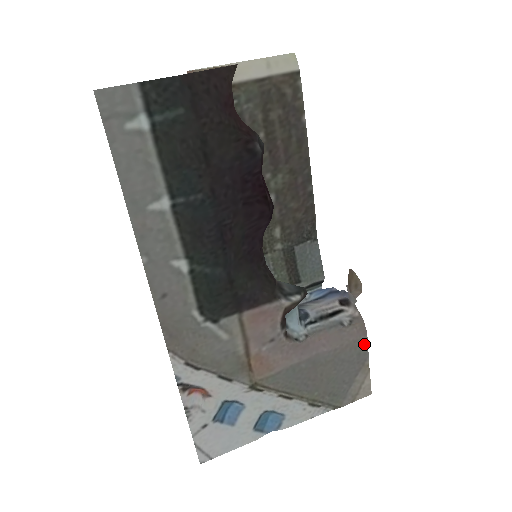
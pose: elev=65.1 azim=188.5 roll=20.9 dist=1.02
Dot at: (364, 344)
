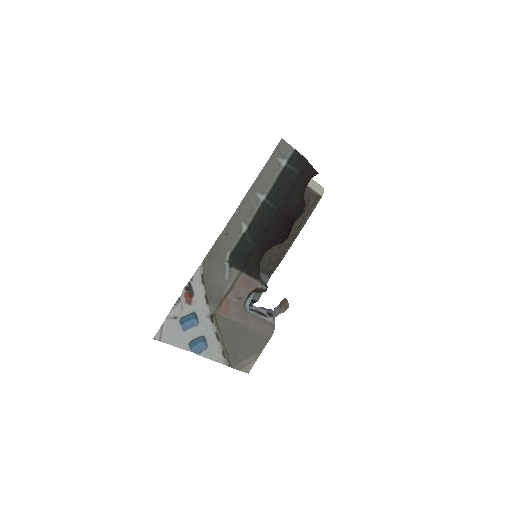
Dot at: (267, 340)
